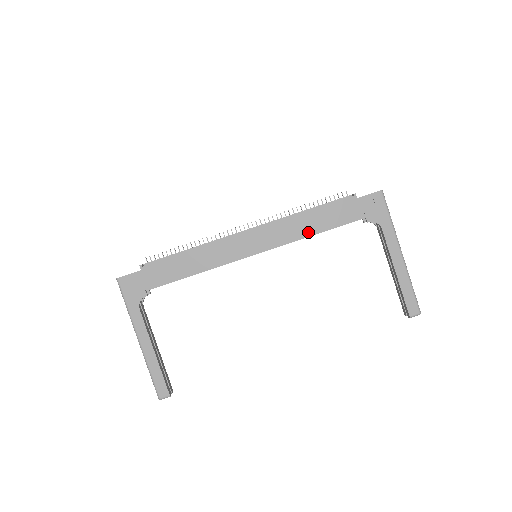
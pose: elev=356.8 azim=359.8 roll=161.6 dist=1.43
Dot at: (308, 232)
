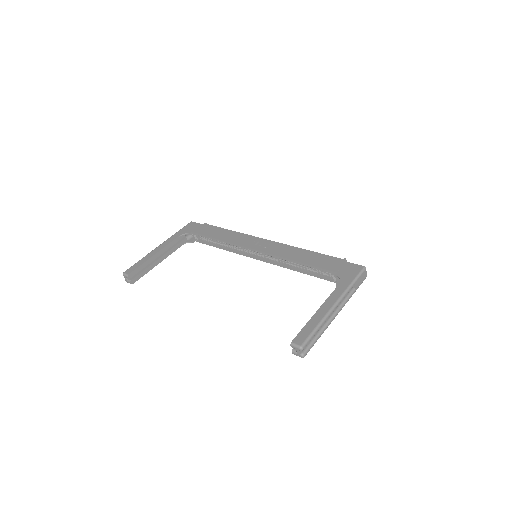
Dot at: (295, 258)
